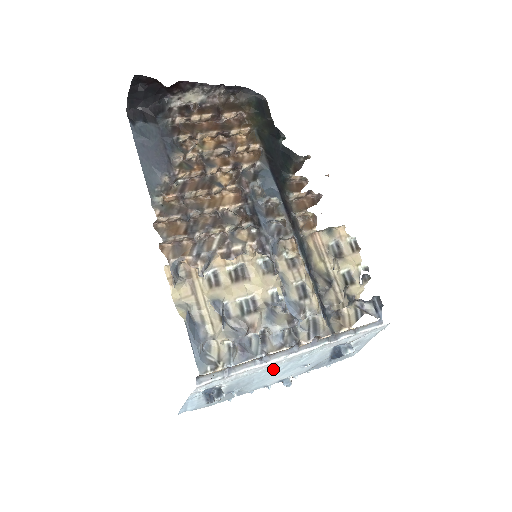
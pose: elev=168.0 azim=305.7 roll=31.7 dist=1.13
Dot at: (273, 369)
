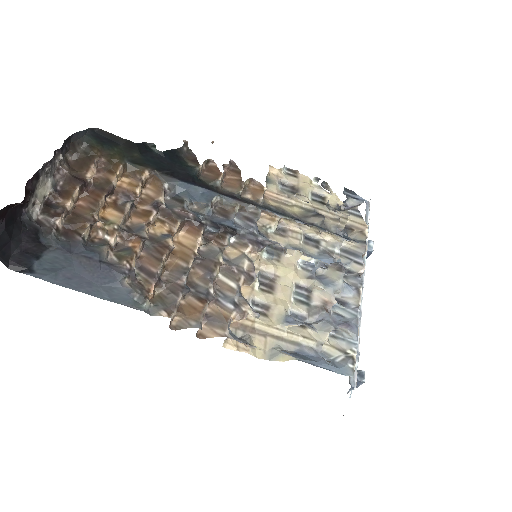
Dot at: occluded
